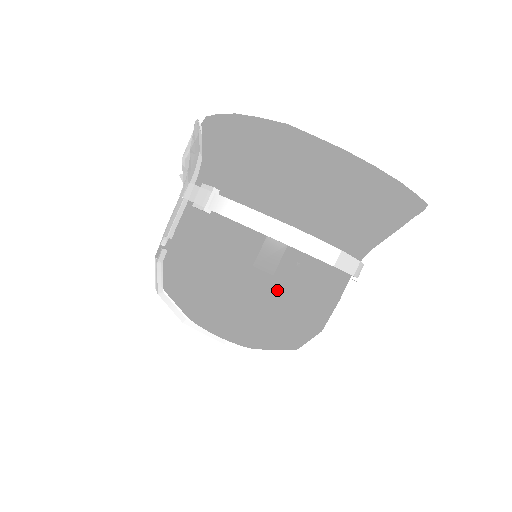
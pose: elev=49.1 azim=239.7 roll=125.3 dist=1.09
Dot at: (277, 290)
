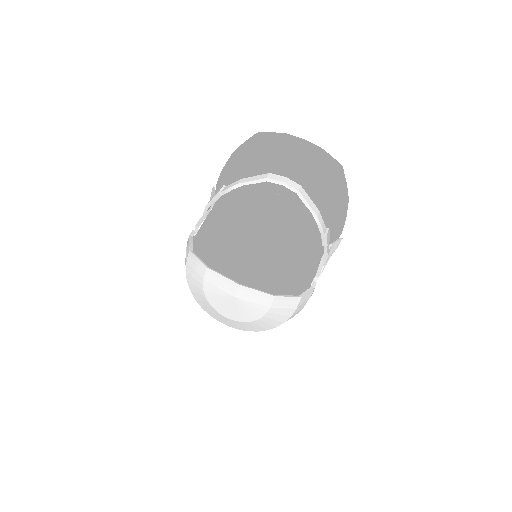
Dot at: (267, 201)
